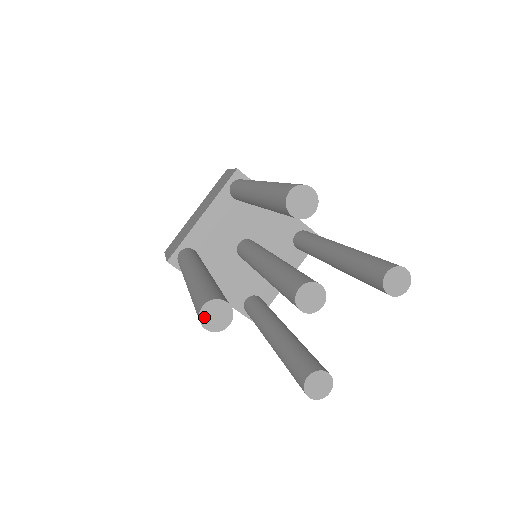
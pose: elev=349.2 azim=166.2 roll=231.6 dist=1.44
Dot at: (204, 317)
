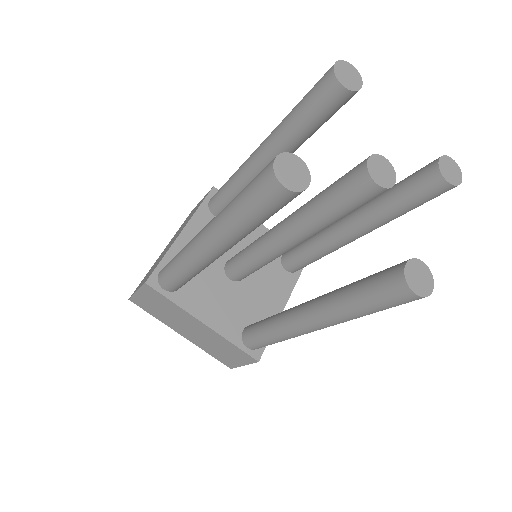
Dot at: (279, 171)
